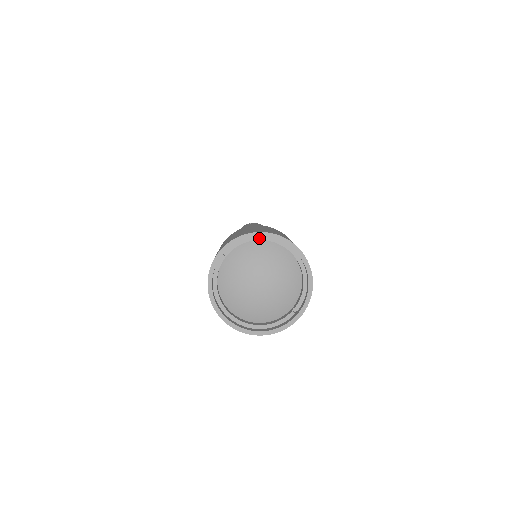
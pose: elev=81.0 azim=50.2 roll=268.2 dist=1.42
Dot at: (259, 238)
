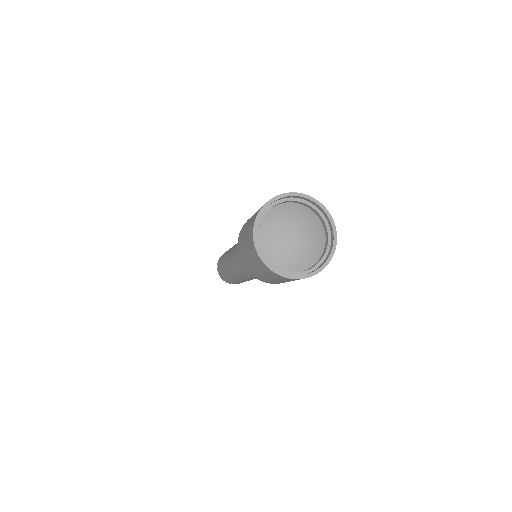
Dot at: (277, 202)
